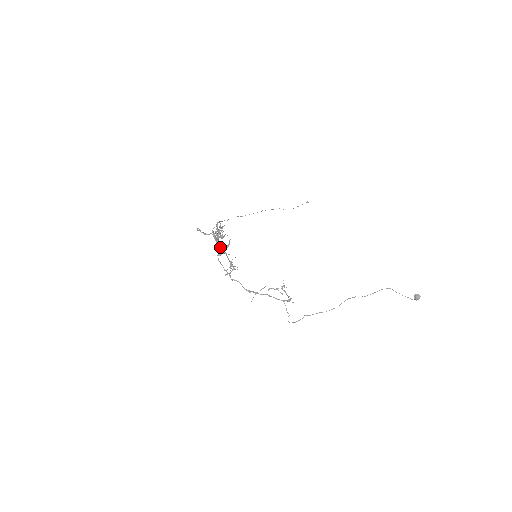
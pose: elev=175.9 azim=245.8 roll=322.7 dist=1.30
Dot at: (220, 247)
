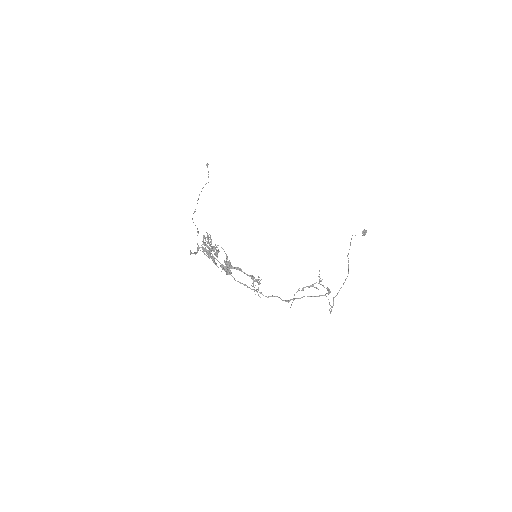
Dot at: (230, 264)
